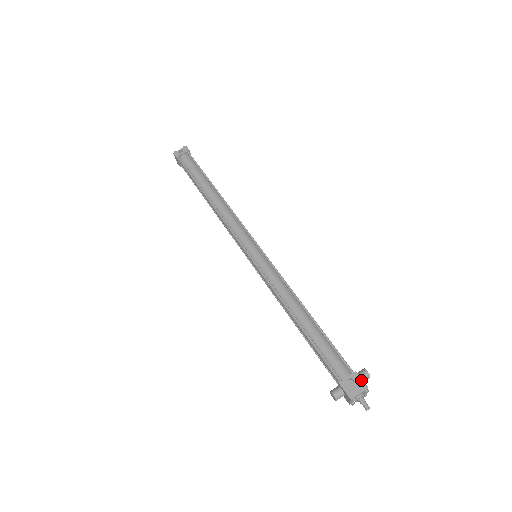
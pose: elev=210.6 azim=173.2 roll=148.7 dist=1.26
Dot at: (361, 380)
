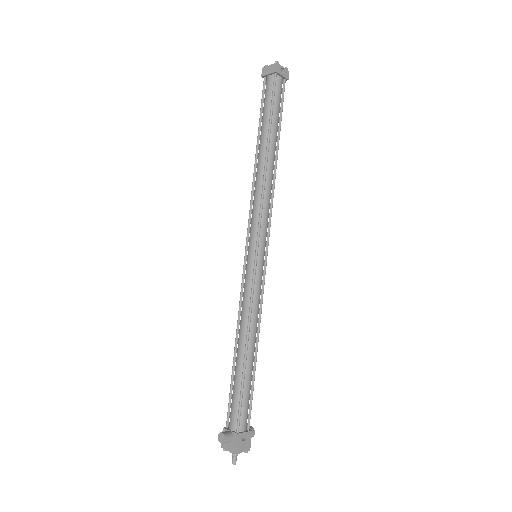
Dot at: (250, 441)
